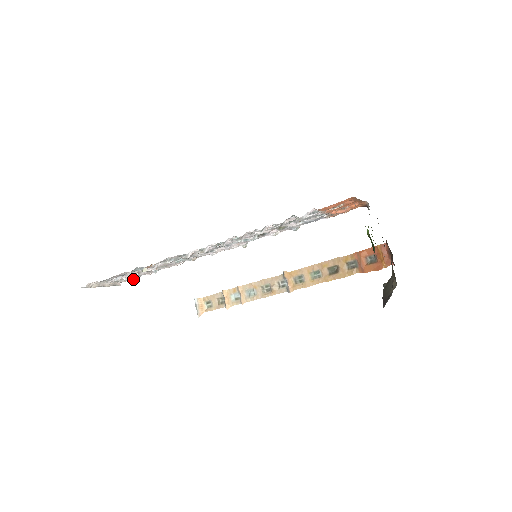
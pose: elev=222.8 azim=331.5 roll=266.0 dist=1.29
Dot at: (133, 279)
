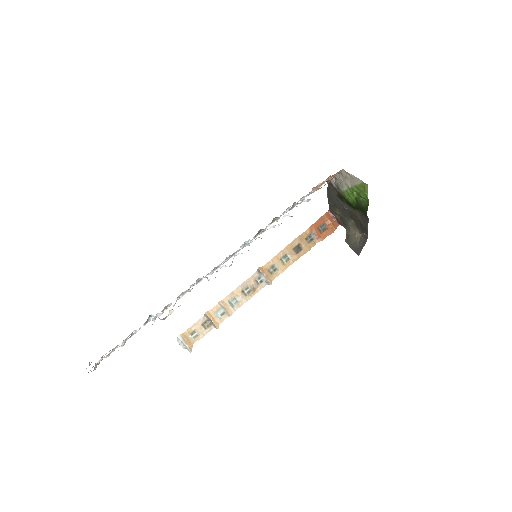
Dot at: occluded
